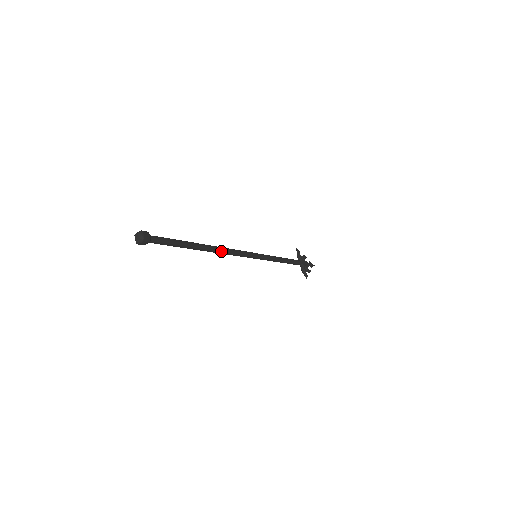
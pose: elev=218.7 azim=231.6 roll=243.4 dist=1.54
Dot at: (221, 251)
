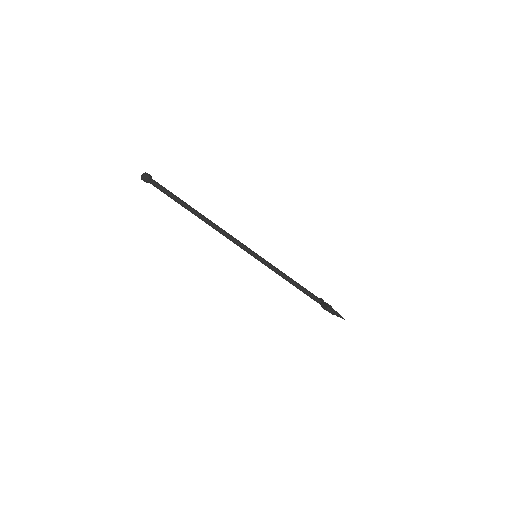
Dot at: (214, 225)
